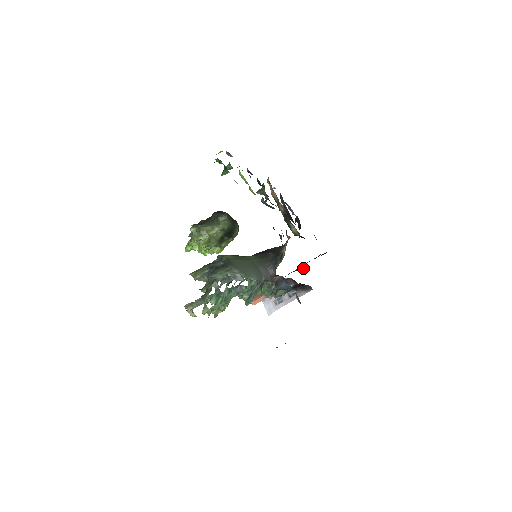
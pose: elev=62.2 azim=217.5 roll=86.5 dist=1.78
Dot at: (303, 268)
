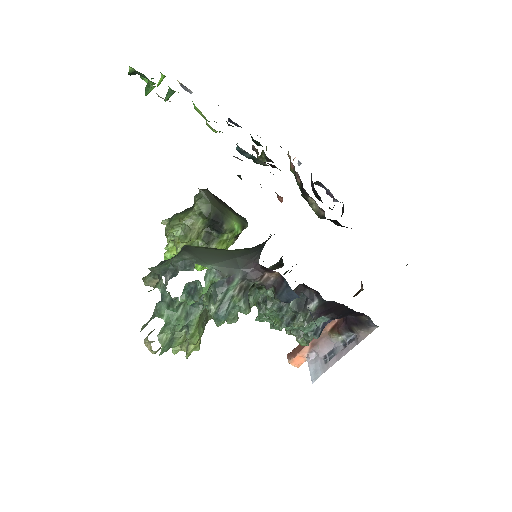
Dot at: (360, 290)
